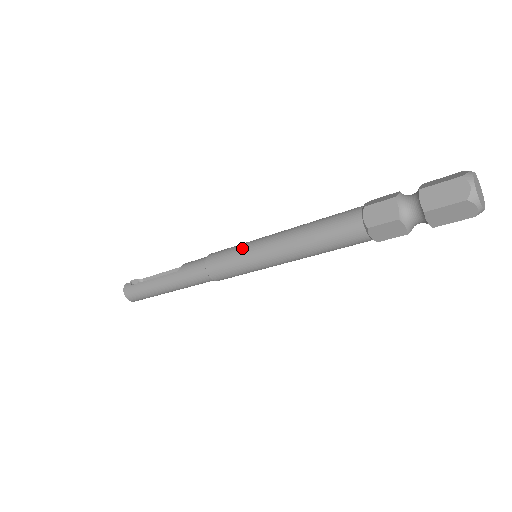
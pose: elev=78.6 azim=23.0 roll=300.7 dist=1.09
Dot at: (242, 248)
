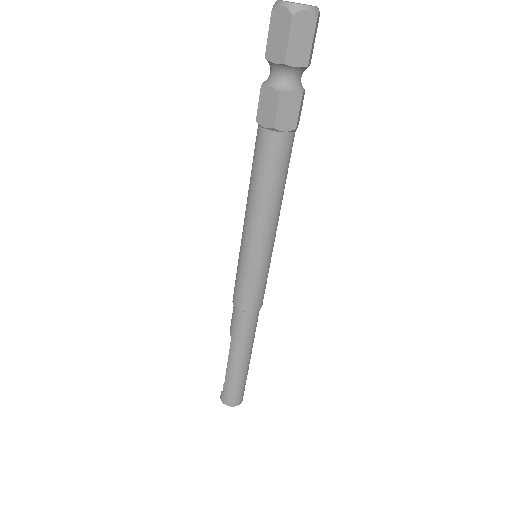
Dot at: (239, 262)
